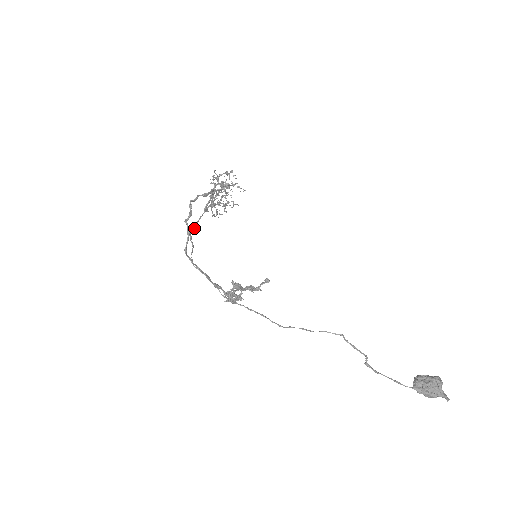
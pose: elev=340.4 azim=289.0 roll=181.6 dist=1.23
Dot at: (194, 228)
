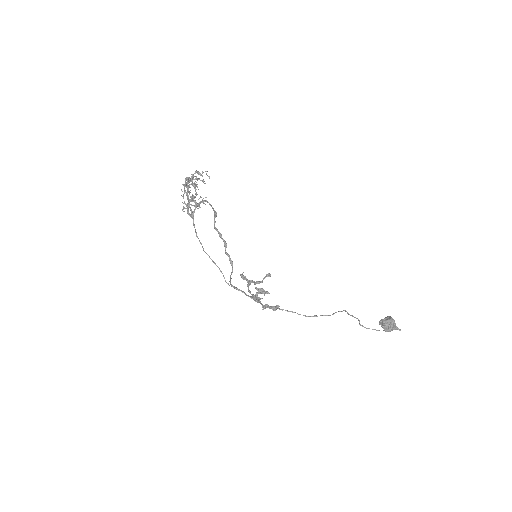
Dot at: (201, 243)
